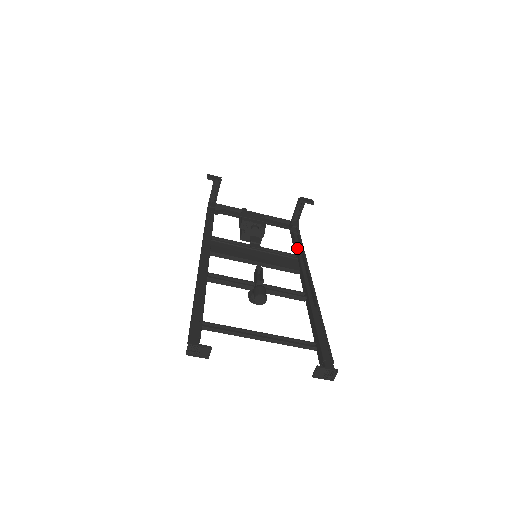
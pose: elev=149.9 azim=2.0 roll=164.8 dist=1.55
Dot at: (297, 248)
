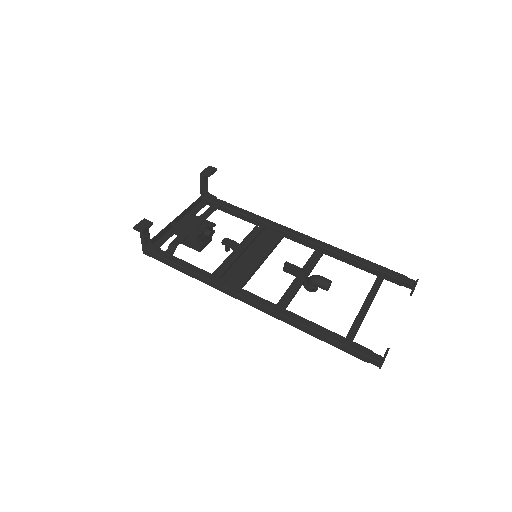
Dot at: (252, 218)
